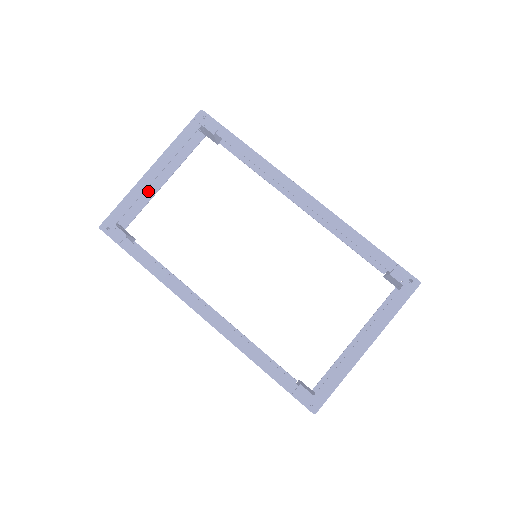
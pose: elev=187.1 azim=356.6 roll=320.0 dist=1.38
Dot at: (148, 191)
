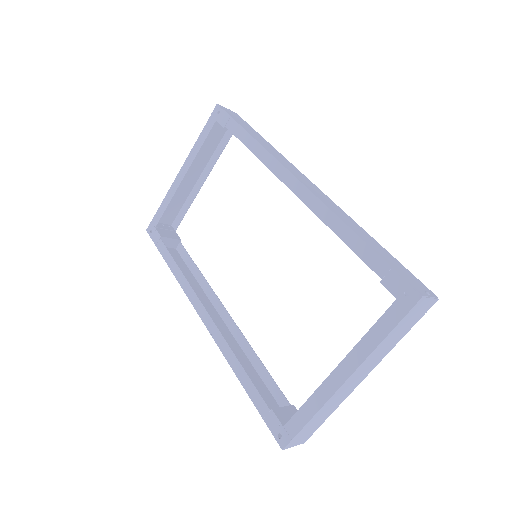
Dot at: (192, 193)
